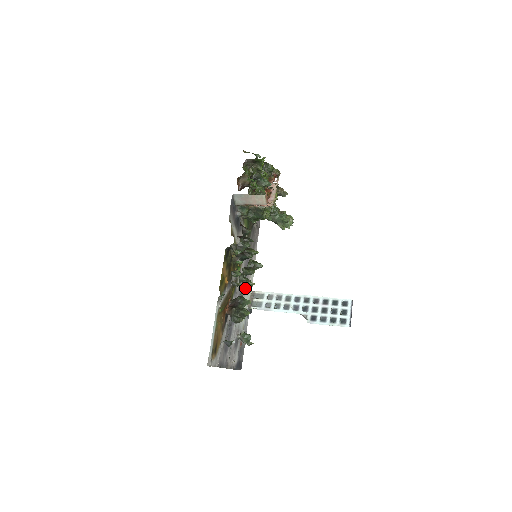
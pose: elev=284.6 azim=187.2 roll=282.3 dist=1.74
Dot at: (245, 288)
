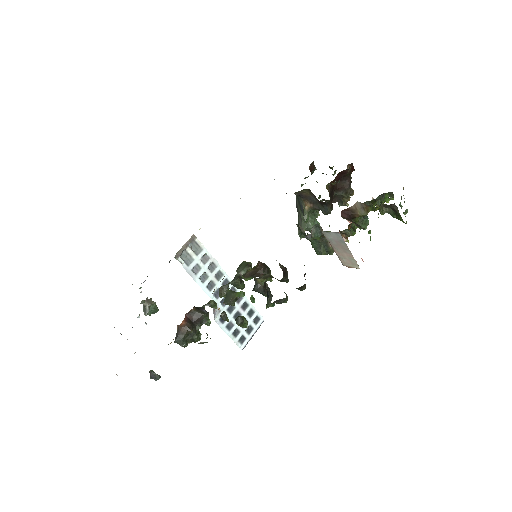
Dot at: occluded
